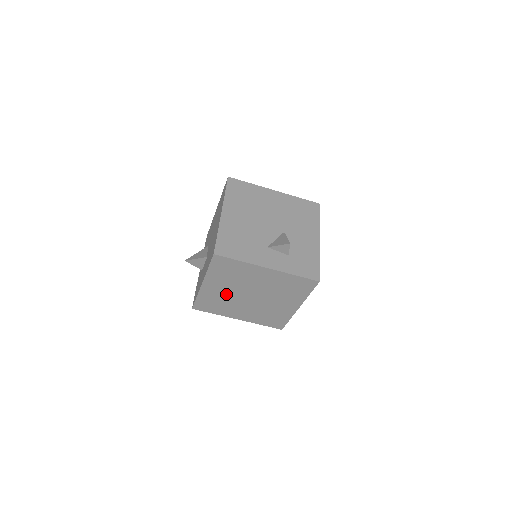
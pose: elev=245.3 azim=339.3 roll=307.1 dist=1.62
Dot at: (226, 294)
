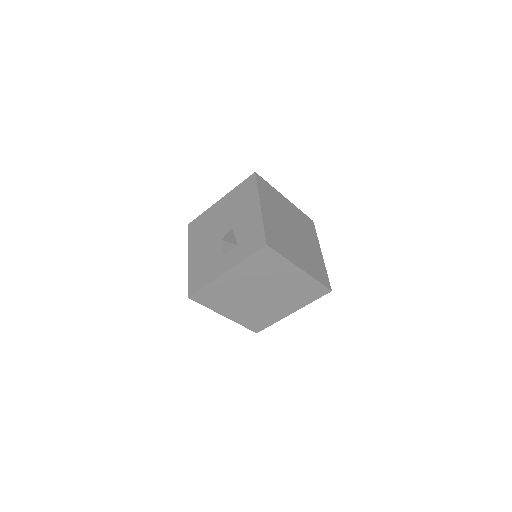
Dot at: (248, 308)
